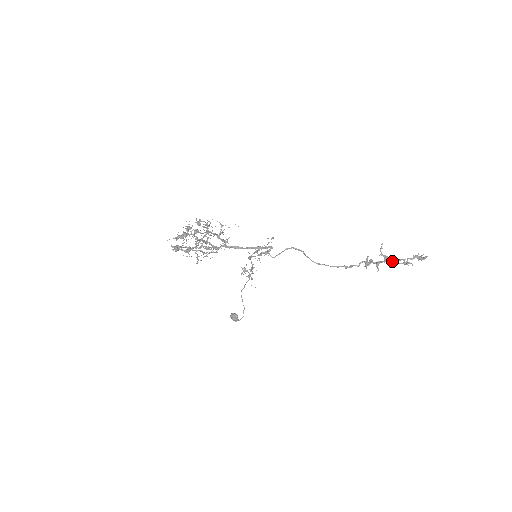
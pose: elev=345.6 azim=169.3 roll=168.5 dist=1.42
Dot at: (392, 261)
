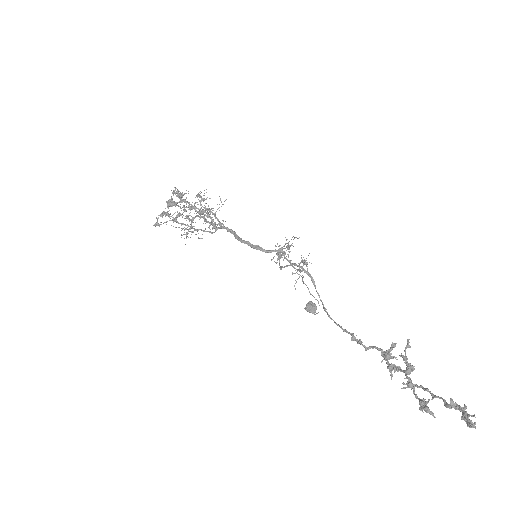
Dot at: (409, 381)
